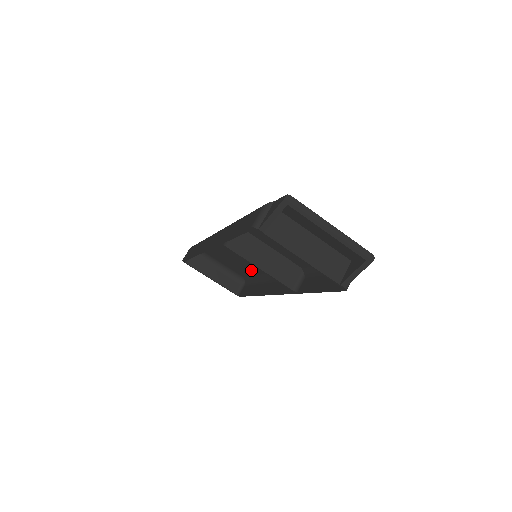
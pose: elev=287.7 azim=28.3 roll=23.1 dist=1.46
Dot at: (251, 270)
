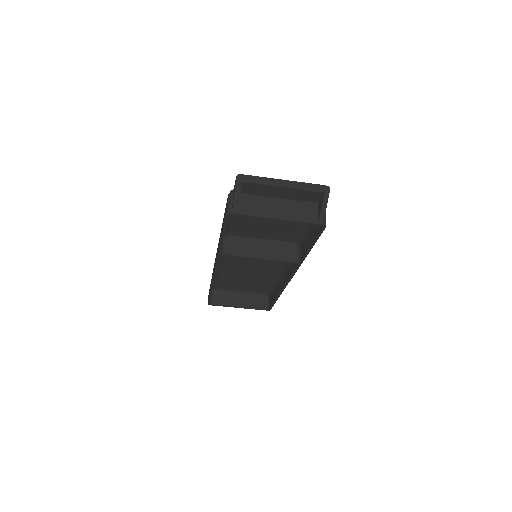
Dot at: (264, 278)
